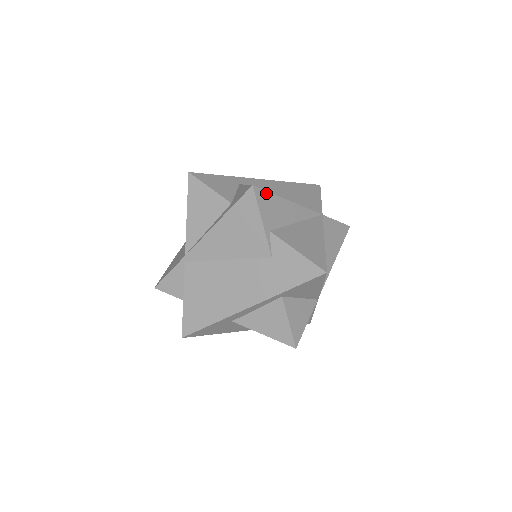
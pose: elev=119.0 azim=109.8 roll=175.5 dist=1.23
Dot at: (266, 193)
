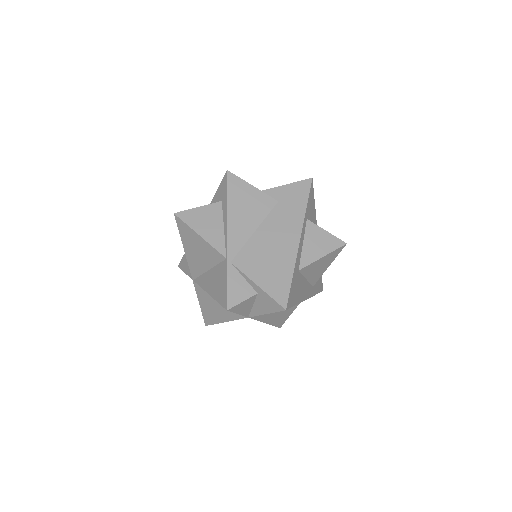
Dot at: occluded
